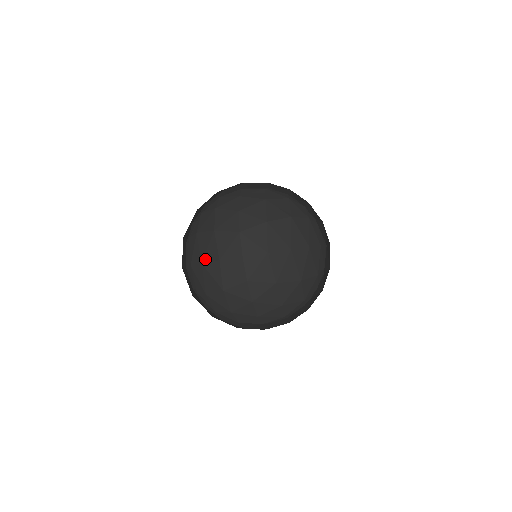
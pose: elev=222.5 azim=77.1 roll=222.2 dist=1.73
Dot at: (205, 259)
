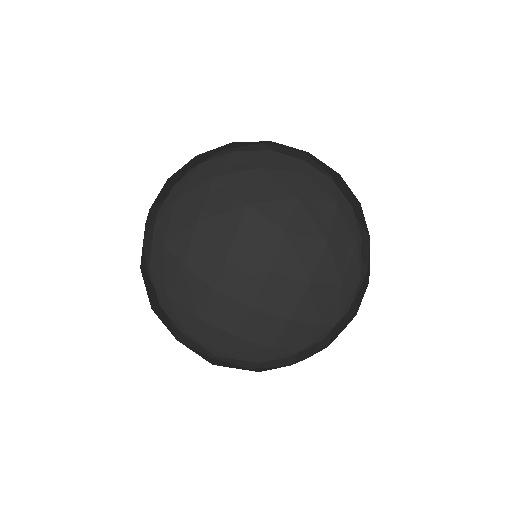
Dot at: (242, 151)
